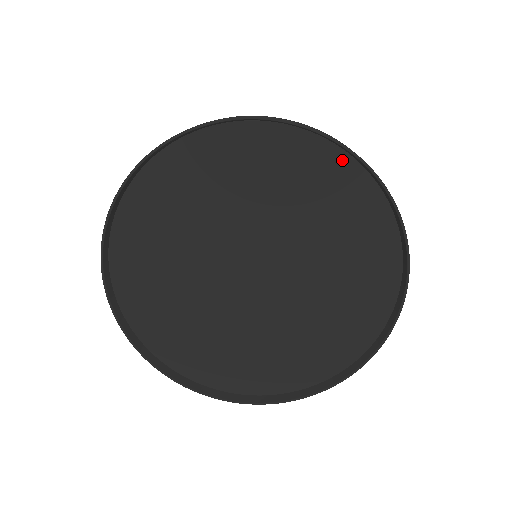
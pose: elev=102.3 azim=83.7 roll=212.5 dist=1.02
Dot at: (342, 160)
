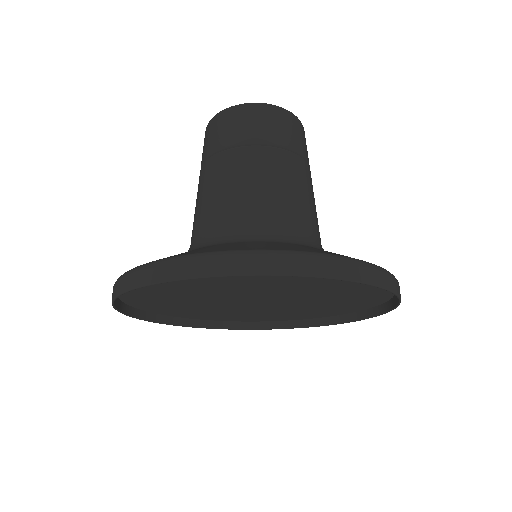
Dot at: occluded
